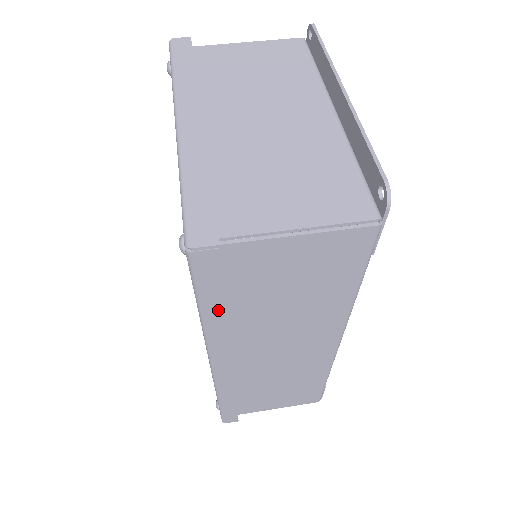
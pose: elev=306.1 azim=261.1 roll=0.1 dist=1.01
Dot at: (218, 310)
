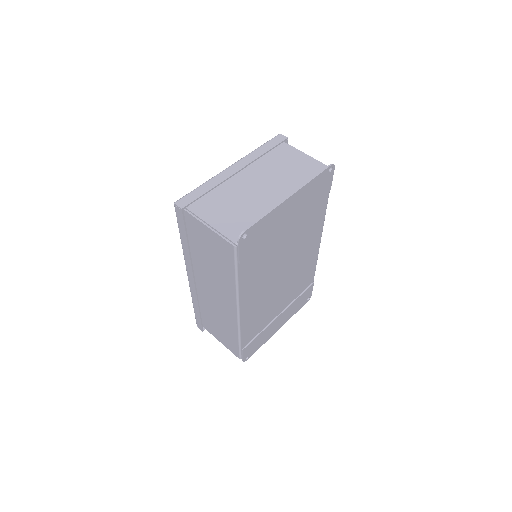
Dot at: (185, 241)
